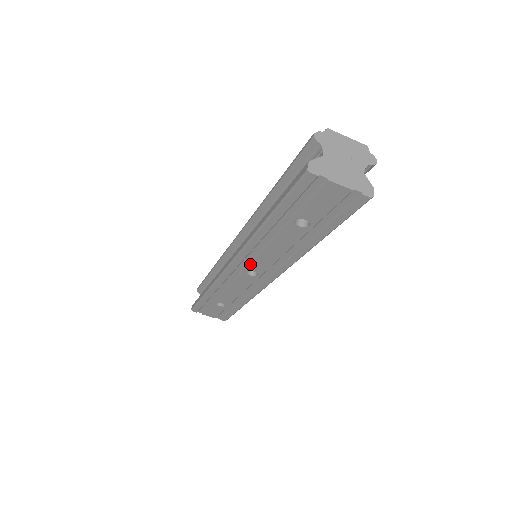
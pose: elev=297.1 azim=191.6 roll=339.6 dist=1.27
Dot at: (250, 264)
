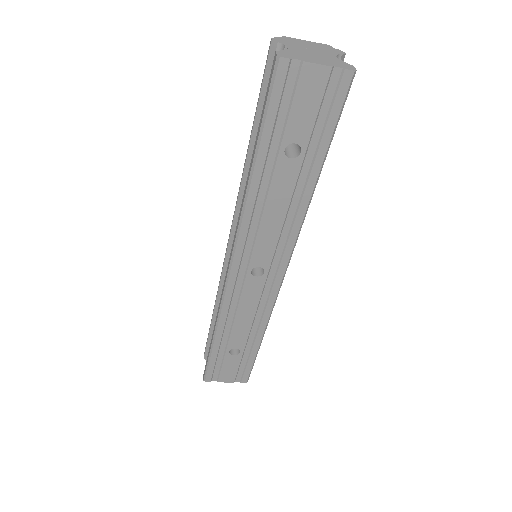
Dot at: (252, 255)
